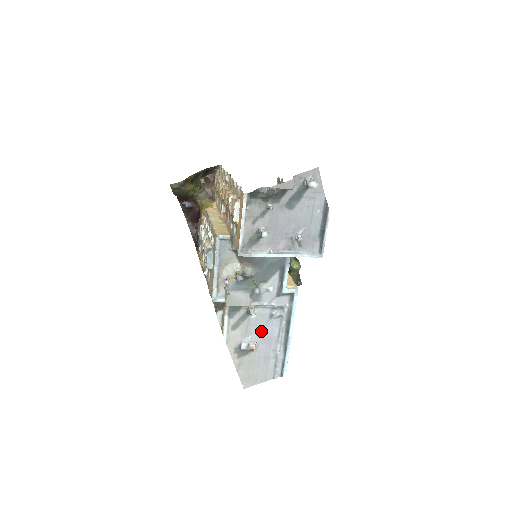
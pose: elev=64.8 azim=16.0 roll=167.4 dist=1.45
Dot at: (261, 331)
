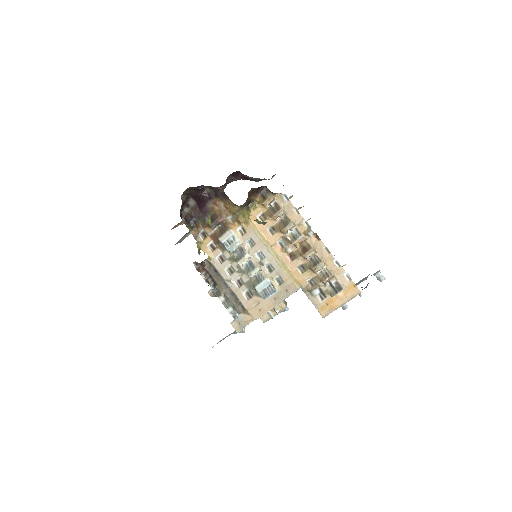
Dot at: occluded
